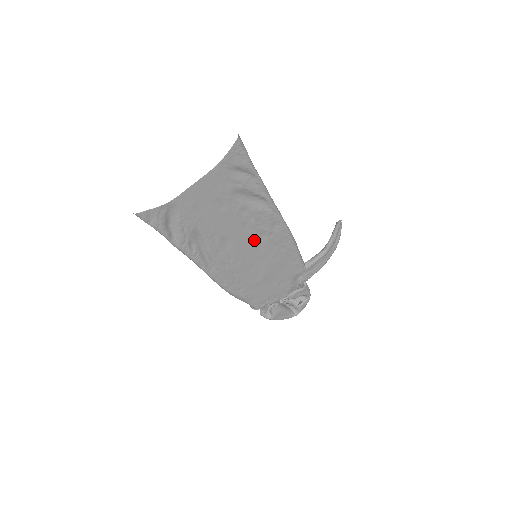
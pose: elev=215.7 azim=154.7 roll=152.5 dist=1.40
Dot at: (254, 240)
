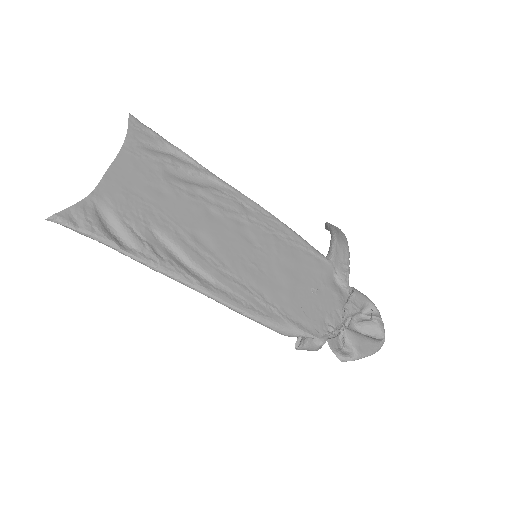
Dot at: (235, 231)
